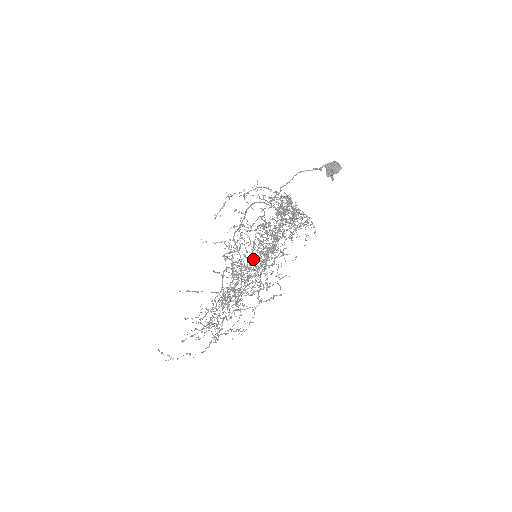
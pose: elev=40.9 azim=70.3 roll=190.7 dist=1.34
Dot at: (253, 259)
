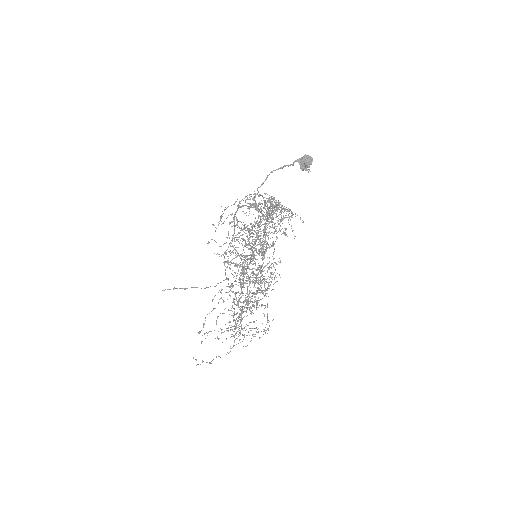
Dot at: occluded
